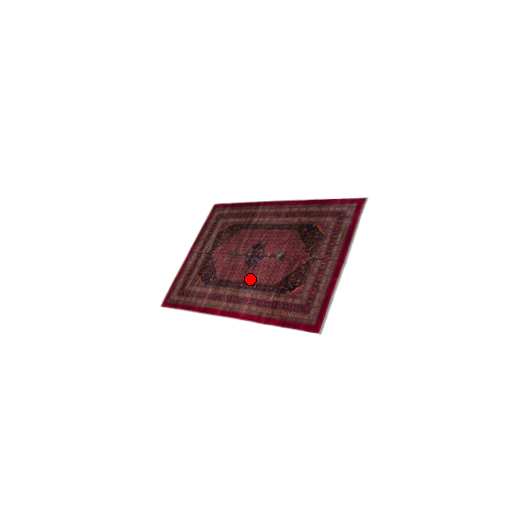
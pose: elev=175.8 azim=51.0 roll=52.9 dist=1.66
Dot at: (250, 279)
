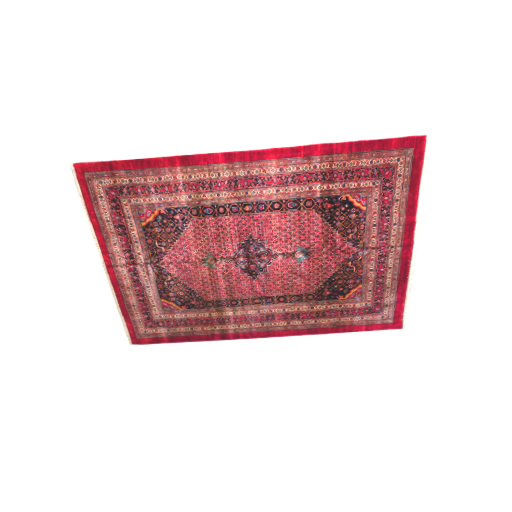
Dot at: (262, 218)
